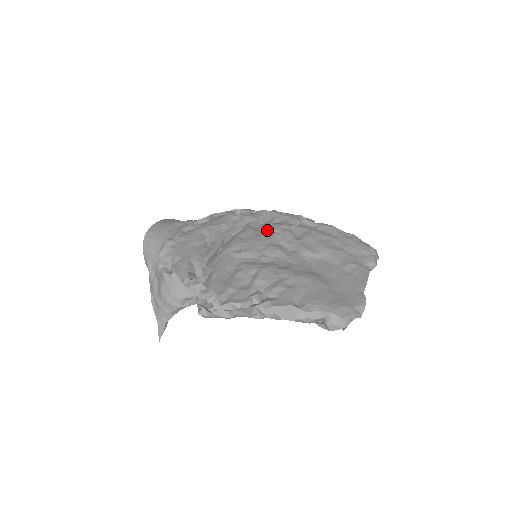
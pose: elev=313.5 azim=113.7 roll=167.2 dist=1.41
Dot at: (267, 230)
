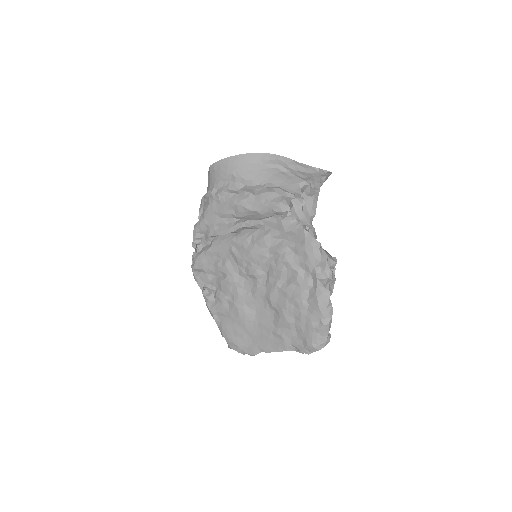
Dot at: (274, 252)
